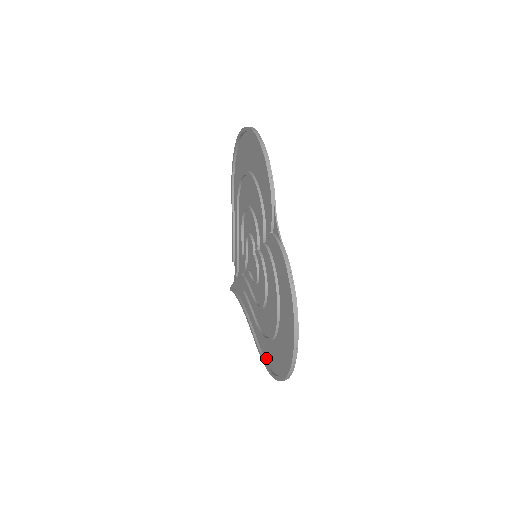
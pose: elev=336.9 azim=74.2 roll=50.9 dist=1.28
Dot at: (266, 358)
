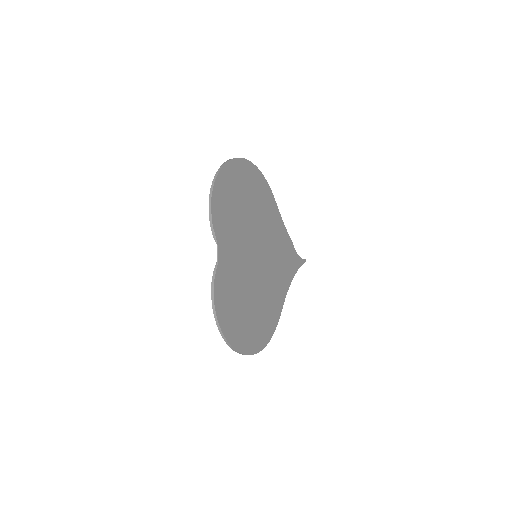
Dot at: (270, 331)
